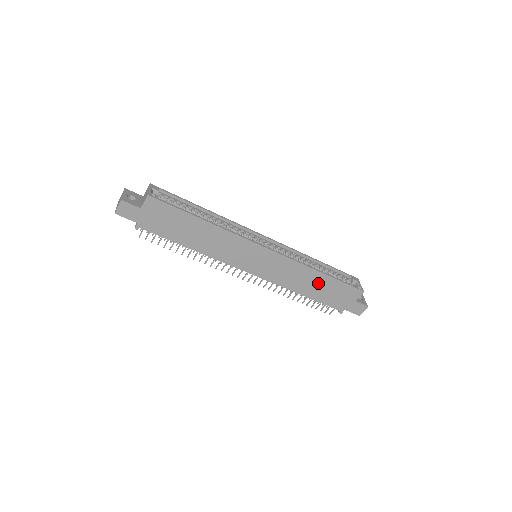
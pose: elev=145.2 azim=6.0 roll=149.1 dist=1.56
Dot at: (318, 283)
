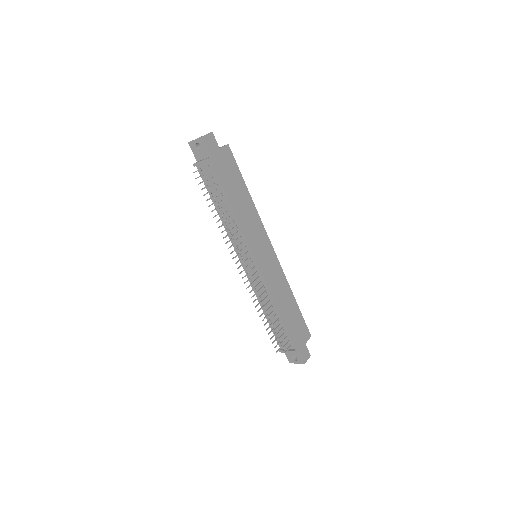
Dot at: (290, 306)
